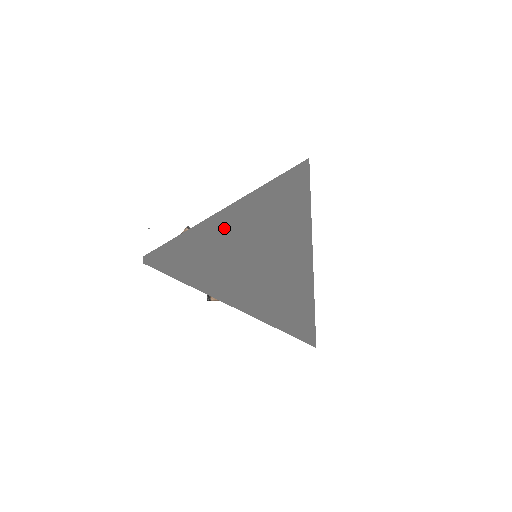
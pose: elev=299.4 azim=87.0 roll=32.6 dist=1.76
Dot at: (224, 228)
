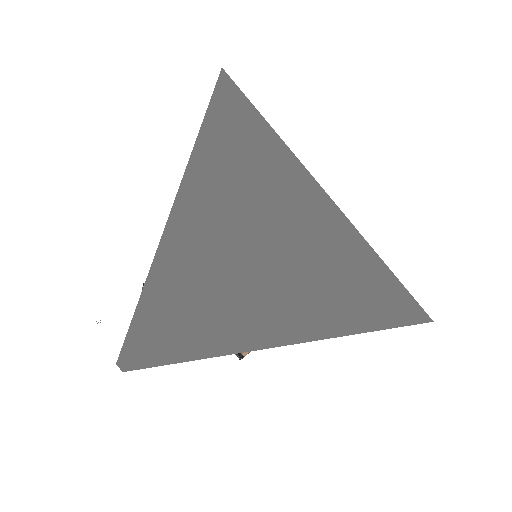
Dot at: (185, 251)
